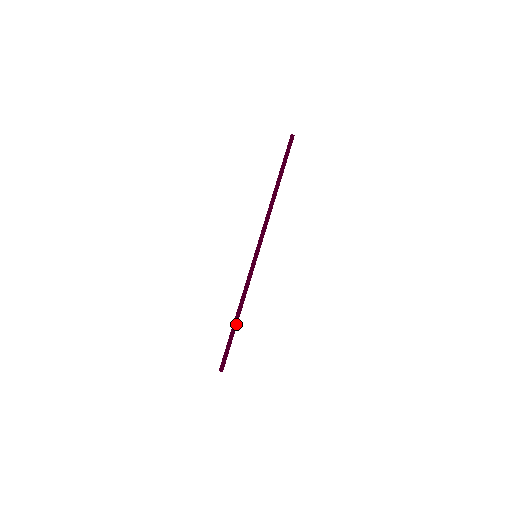
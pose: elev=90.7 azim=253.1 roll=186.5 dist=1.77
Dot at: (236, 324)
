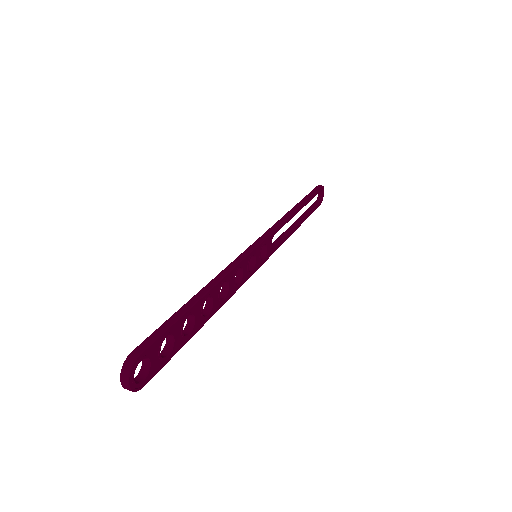
Dot at: (194, 302)
